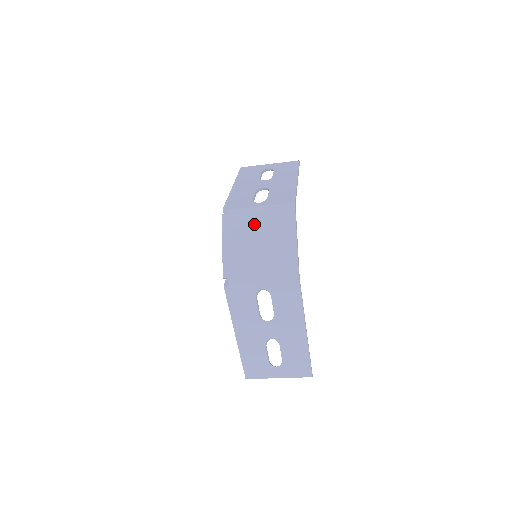
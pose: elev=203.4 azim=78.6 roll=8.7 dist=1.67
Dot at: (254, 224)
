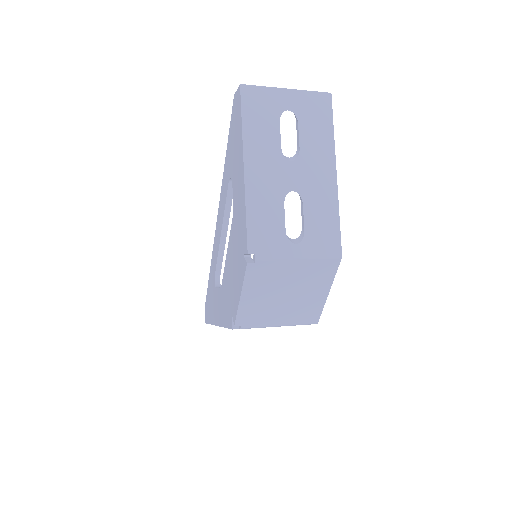
Dot at: (286, 276)
